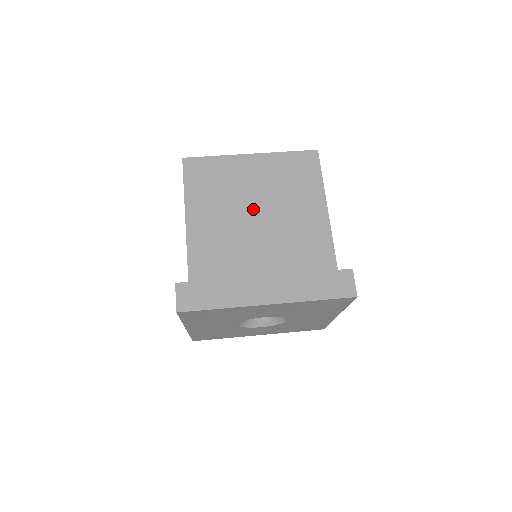
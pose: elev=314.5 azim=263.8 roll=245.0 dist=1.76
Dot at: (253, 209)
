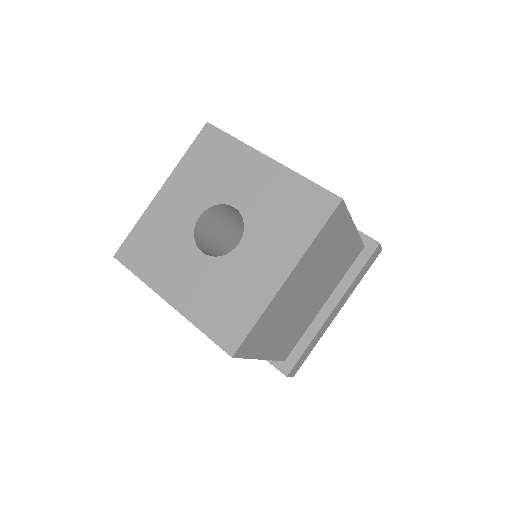
Dot at: (305, 296)
